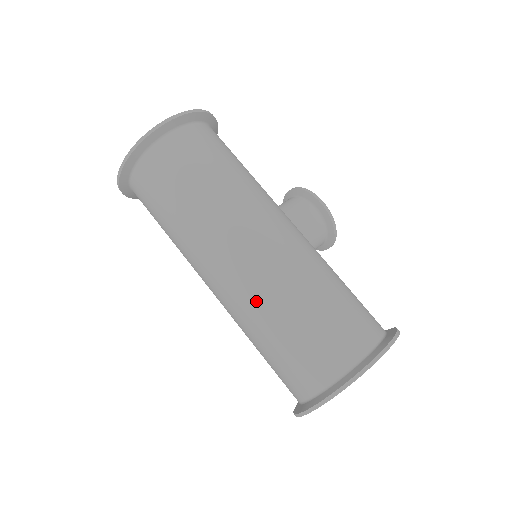
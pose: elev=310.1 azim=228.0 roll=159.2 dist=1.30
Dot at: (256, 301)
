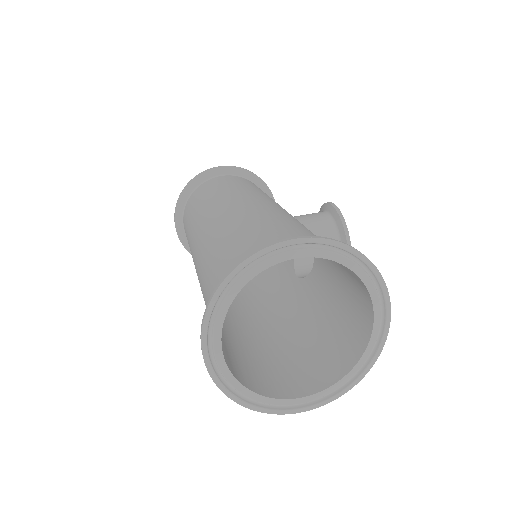
Dot at: (209, 243)
